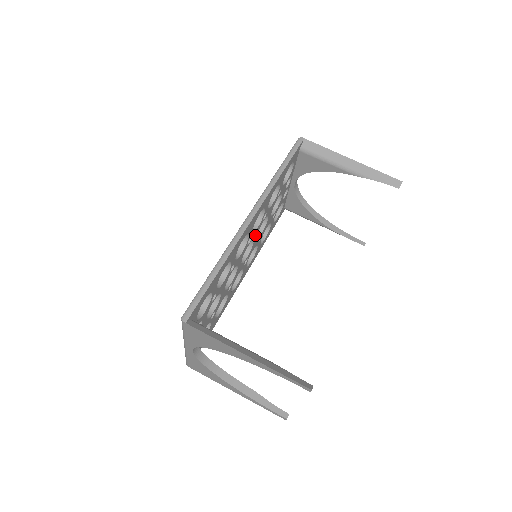
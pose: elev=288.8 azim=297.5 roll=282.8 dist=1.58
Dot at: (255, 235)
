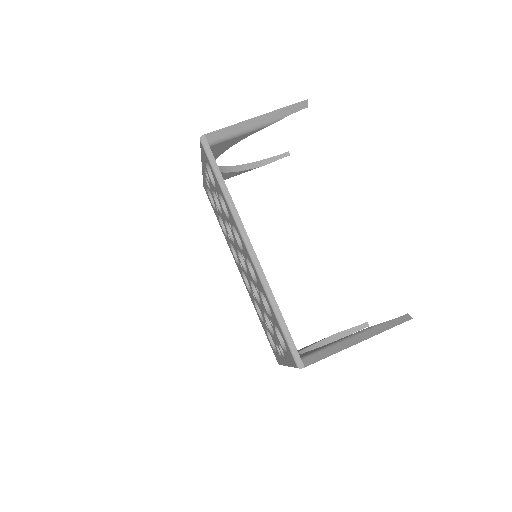
Dot at: occluded
